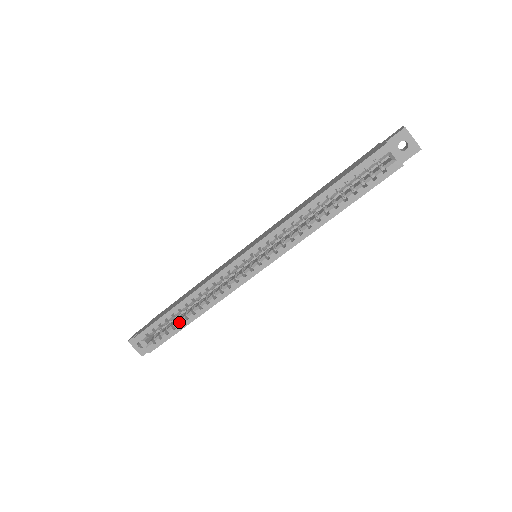
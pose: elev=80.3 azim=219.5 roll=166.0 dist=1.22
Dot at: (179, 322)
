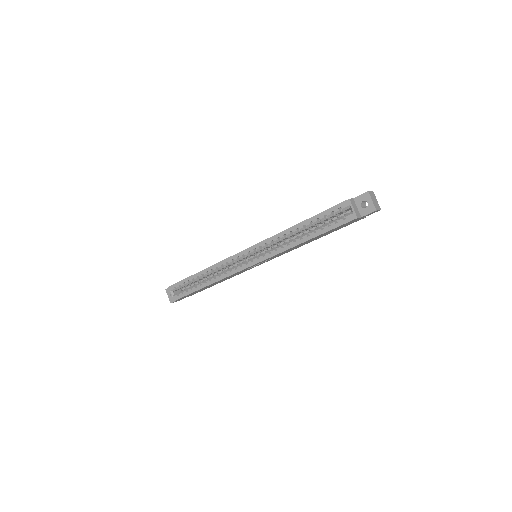
Dot at: (196, 286)
